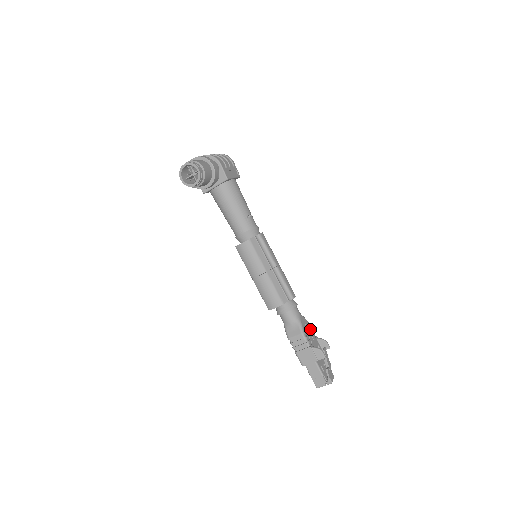
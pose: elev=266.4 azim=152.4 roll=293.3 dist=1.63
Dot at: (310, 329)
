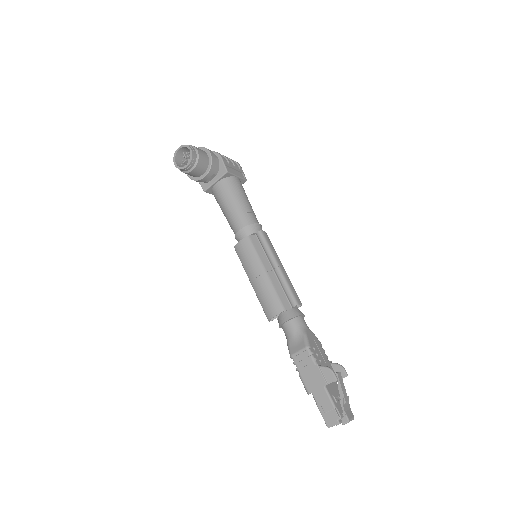
Dot at: (321, 349)
